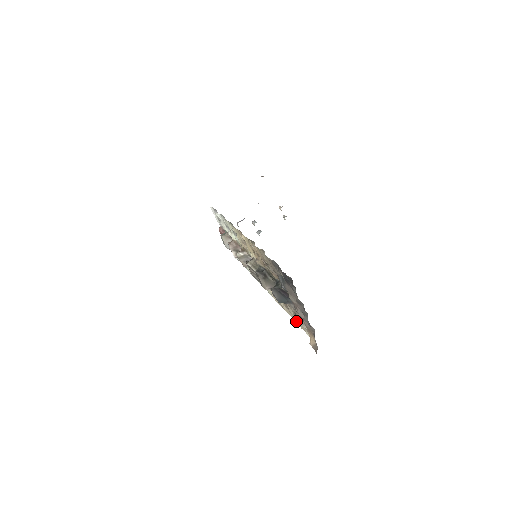
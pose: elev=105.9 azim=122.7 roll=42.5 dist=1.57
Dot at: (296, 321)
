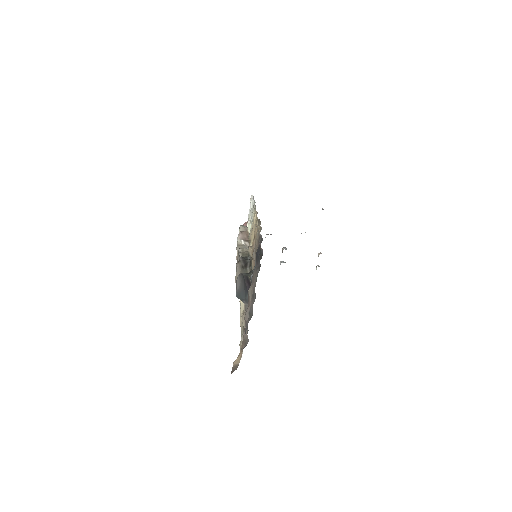
Dot at: occluded
